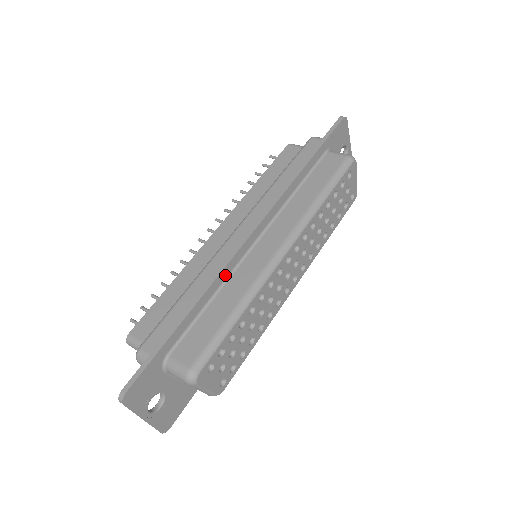
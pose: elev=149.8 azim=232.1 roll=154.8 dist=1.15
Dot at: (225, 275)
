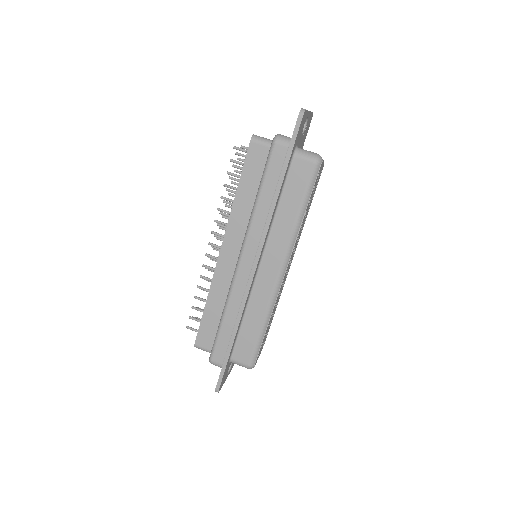
Dot at: (246, 302)
